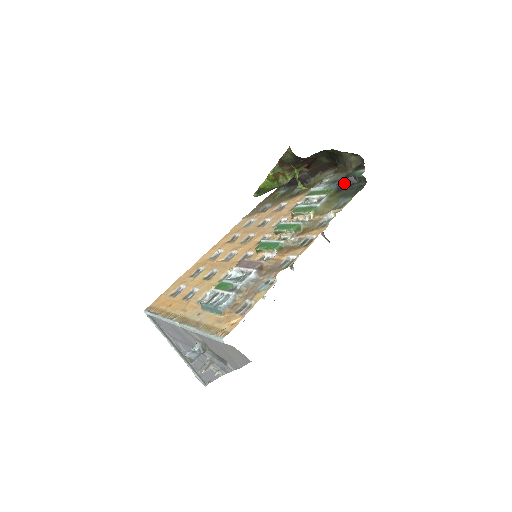
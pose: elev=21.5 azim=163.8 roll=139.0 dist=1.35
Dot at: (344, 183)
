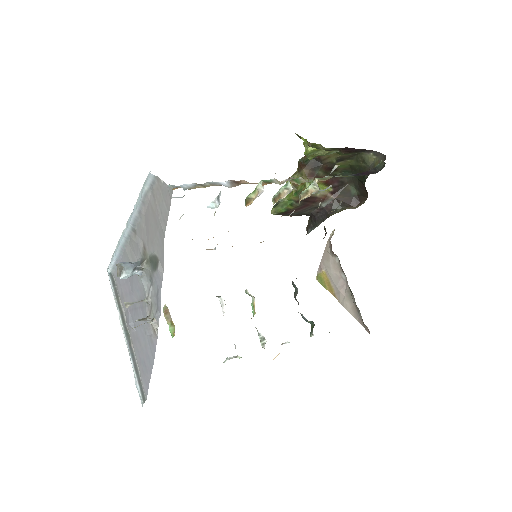
Dot at: (362, 174)
